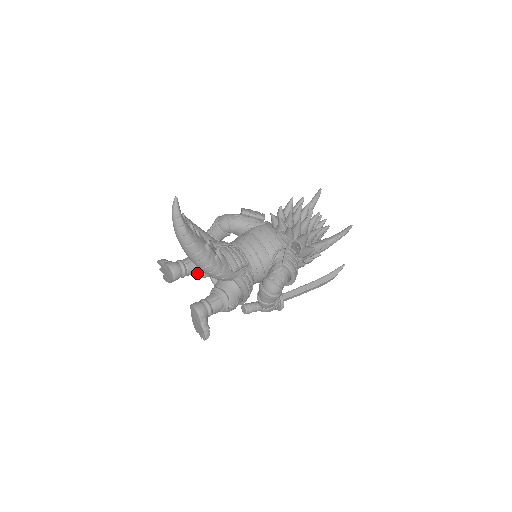
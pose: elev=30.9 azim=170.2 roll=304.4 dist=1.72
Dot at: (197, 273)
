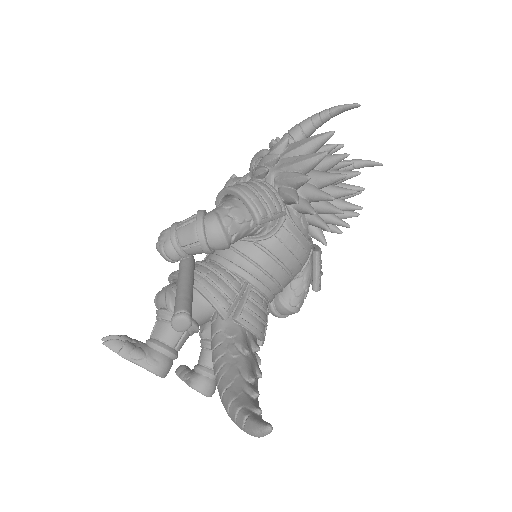
Dot at: occluded
